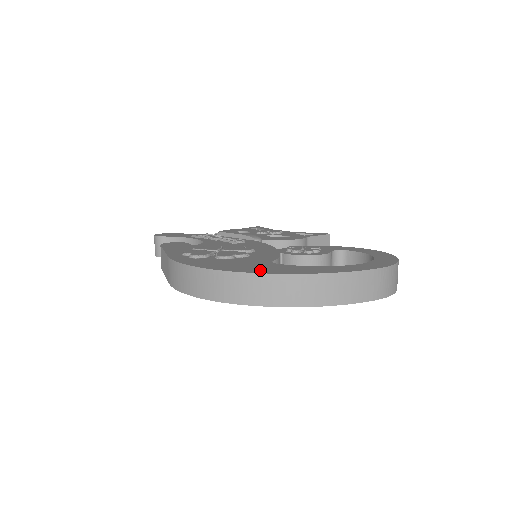
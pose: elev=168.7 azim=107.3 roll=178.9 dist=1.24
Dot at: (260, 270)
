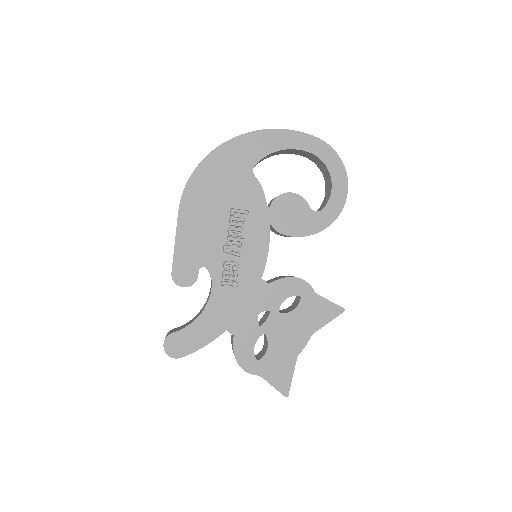
Dot at: occluded
